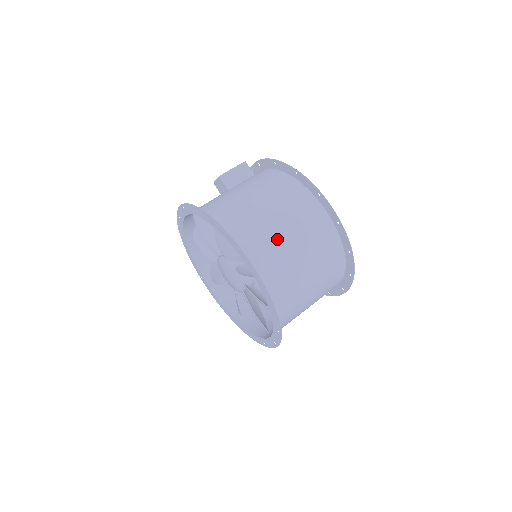
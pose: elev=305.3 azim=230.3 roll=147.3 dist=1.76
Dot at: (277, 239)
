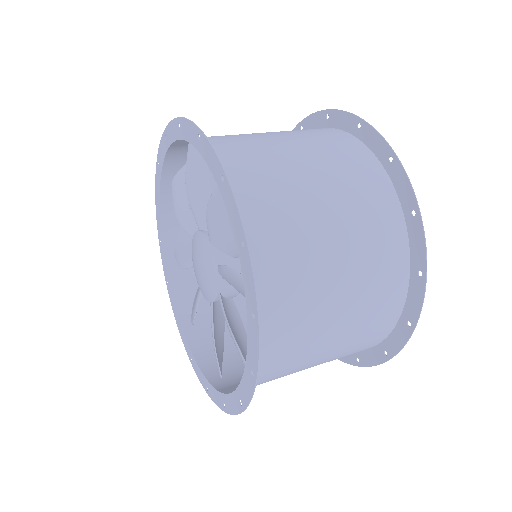
Dot at: occluded
